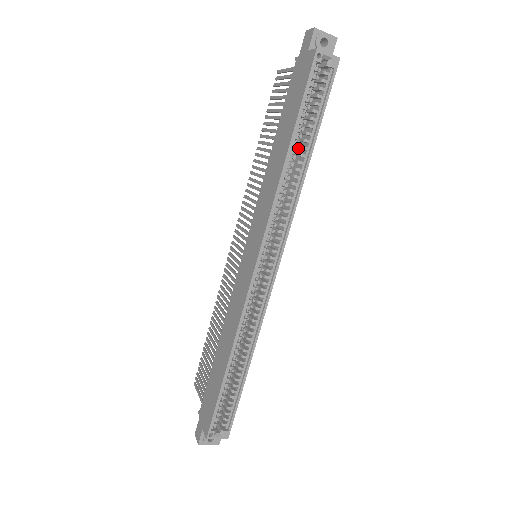
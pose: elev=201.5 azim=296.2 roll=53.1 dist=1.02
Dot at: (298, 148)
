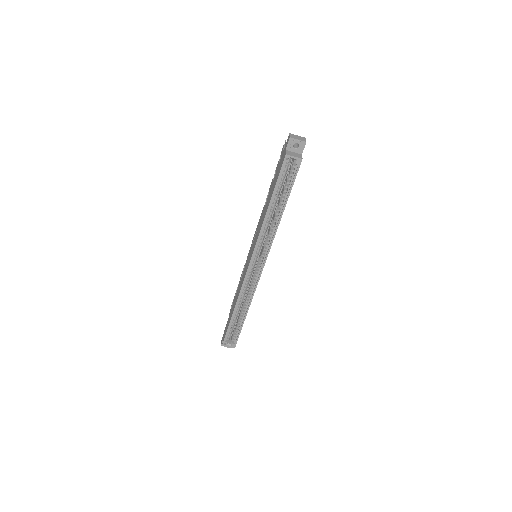
Dot at: (279, 204)
